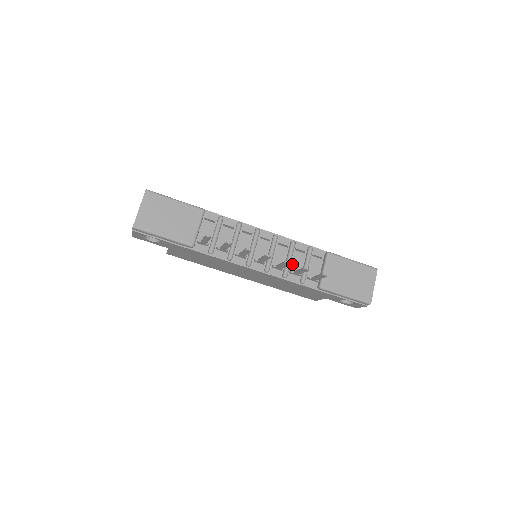
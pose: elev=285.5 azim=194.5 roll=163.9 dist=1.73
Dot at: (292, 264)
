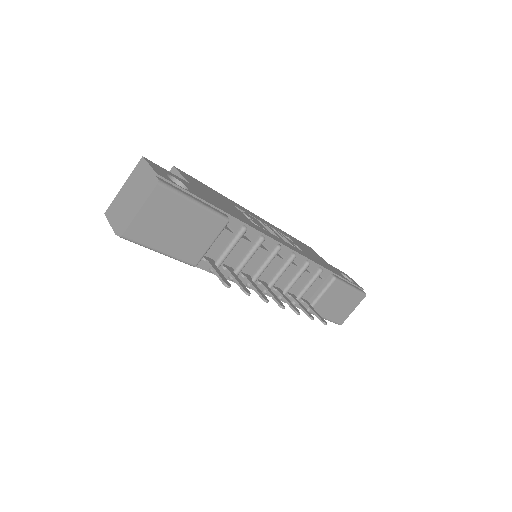
Dot at: occluded
